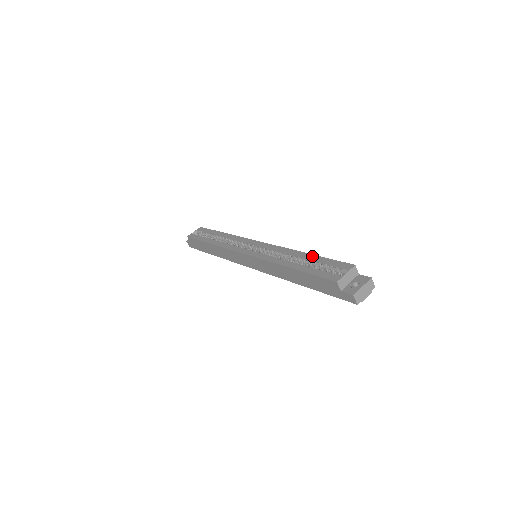
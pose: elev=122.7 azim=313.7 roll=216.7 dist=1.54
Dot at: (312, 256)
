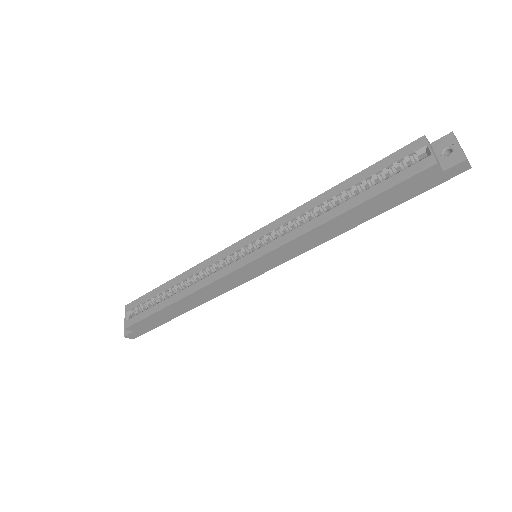
Dot at: (350, 180)
